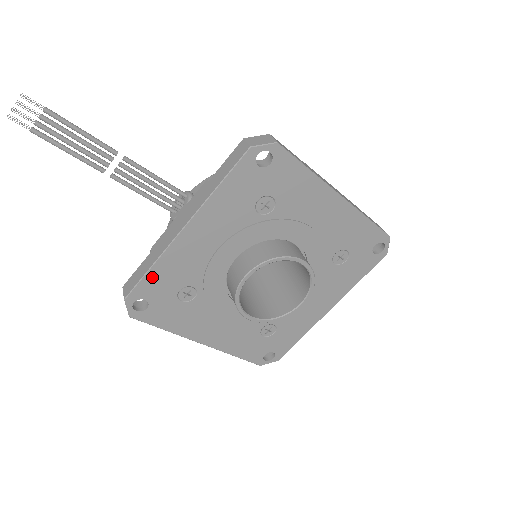
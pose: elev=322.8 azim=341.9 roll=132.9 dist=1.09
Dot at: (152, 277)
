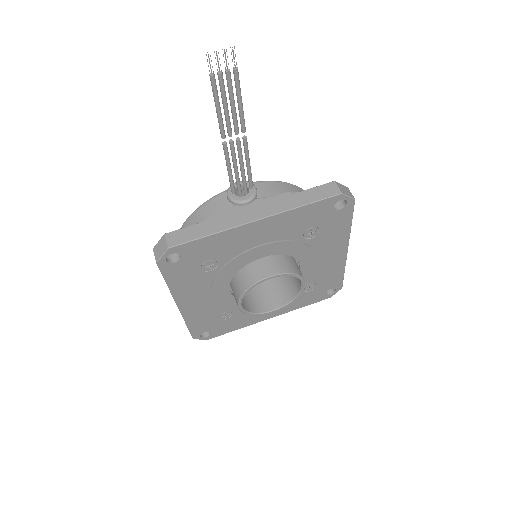
Dot at: (203, 242)
